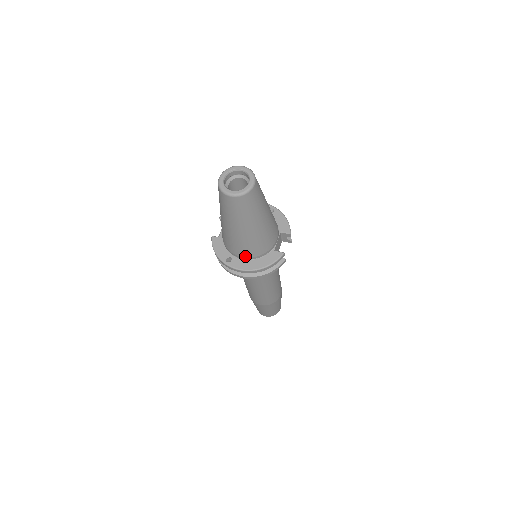
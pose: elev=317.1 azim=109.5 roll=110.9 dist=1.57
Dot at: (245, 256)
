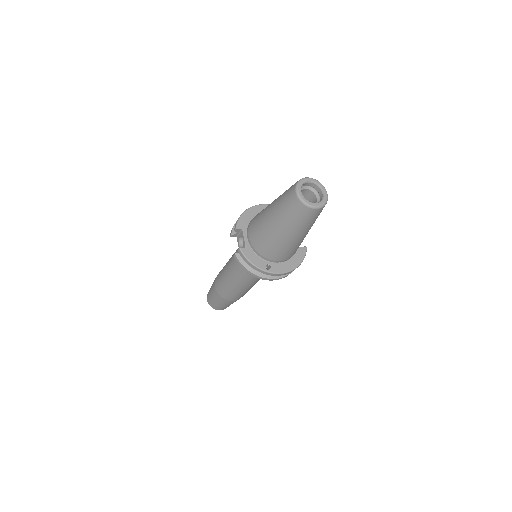
Dot at: (284, 259)
